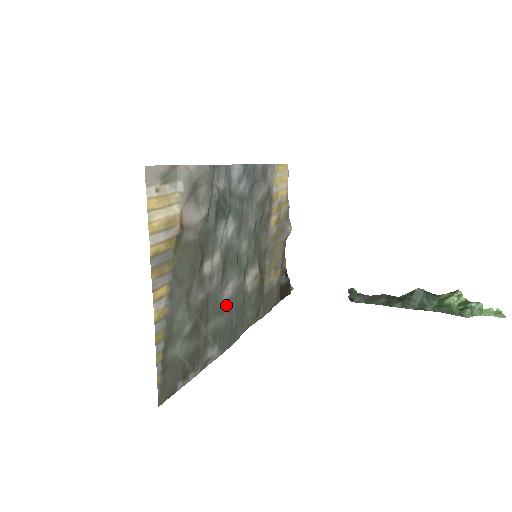
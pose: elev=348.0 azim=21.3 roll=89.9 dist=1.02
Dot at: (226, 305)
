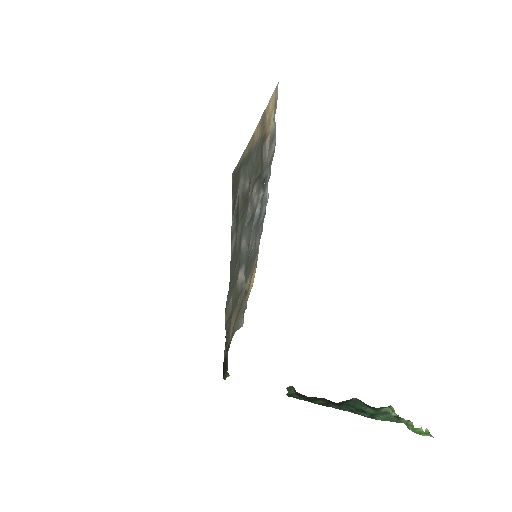
Dot at: (240, 246)
